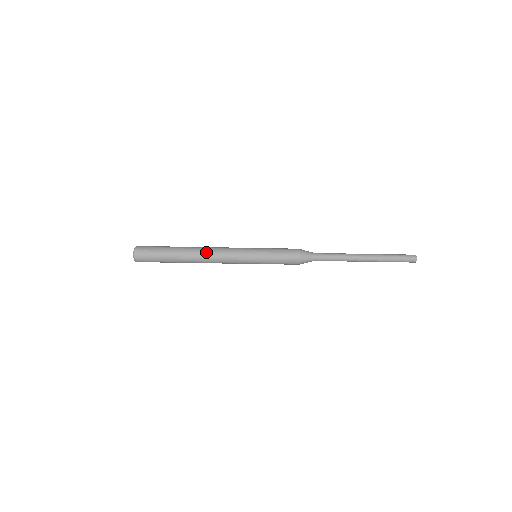
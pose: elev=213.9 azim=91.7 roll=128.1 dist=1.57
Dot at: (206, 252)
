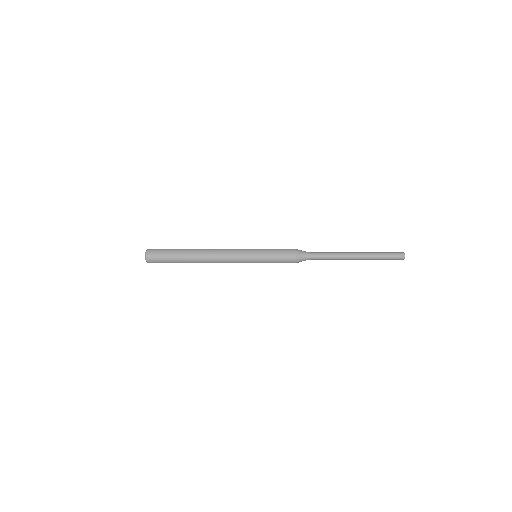
Dot at: (210, 261)
